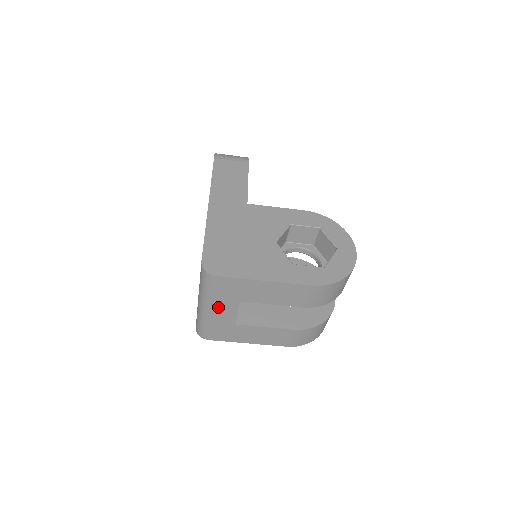
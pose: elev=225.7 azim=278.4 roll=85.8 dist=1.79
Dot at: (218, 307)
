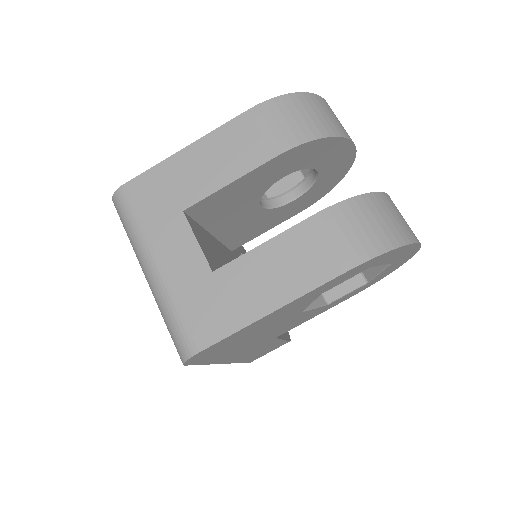
Dot at: (162, 247)
